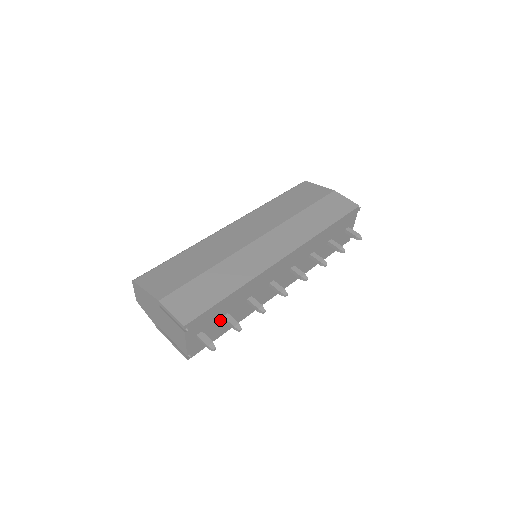
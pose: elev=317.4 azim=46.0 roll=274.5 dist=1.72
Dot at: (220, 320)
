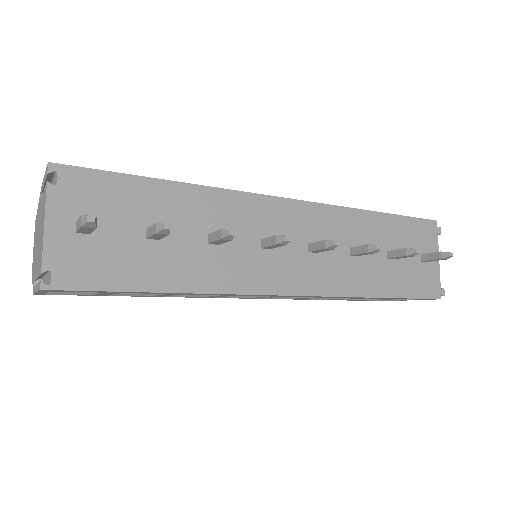
Dot at: (139, 236)
